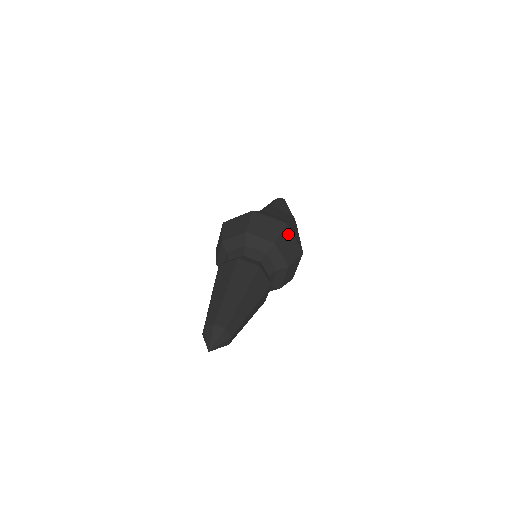
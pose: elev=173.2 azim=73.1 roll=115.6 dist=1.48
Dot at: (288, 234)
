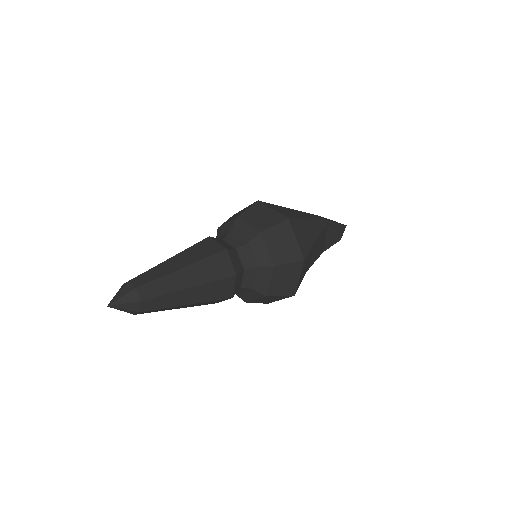
Dot at: (260, 208)
